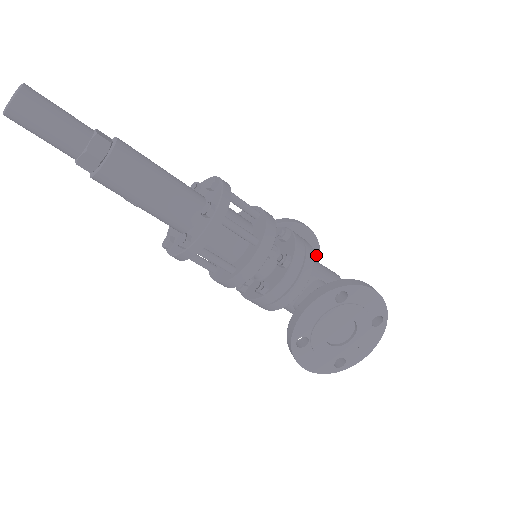
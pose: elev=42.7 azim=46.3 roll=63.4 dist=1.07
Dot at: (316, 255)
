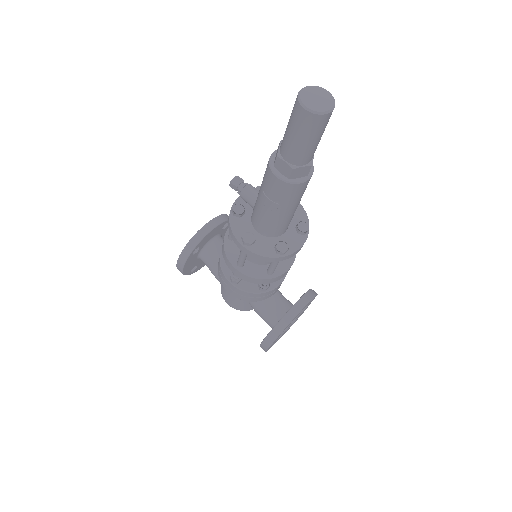
Dot at: occluded
